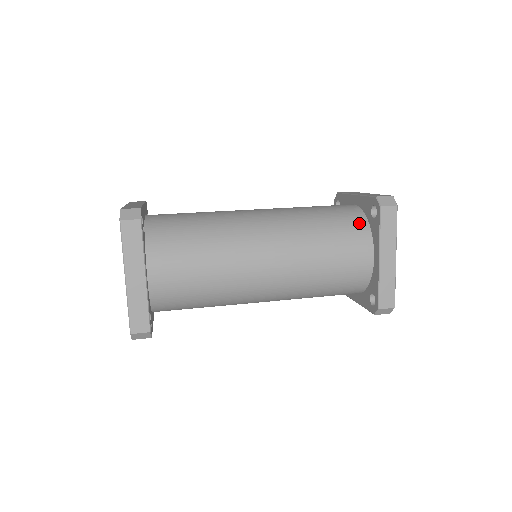
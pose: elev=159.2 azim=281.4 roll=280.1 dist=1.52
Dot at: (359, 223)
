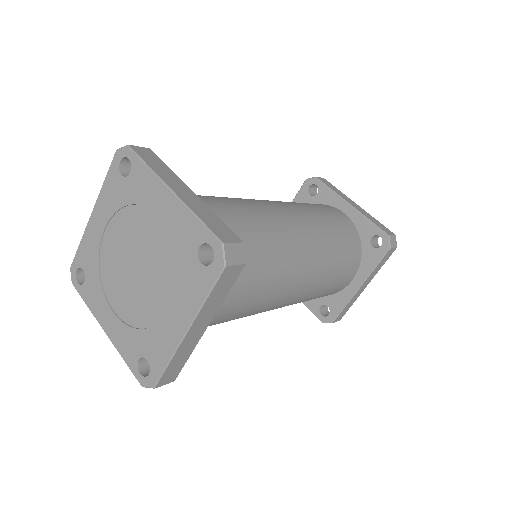
Dot at: occluded
